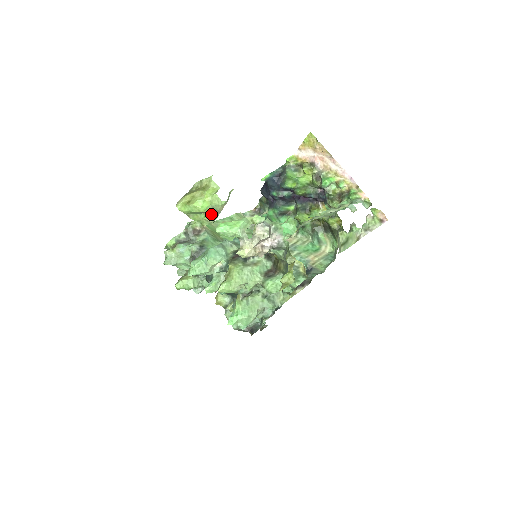
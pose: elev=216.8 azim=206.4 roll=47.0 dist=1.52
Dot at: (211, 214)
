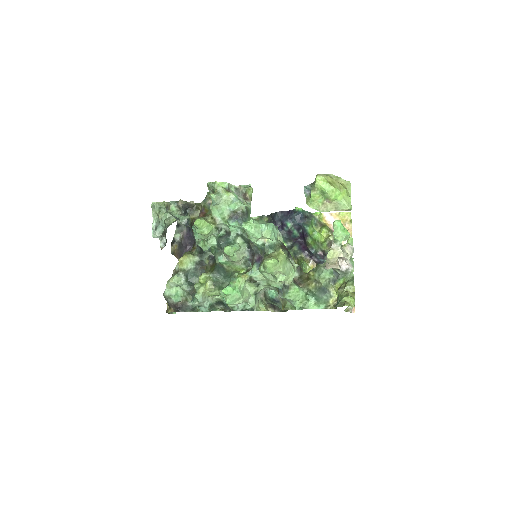
Dot at: (329, 206)
